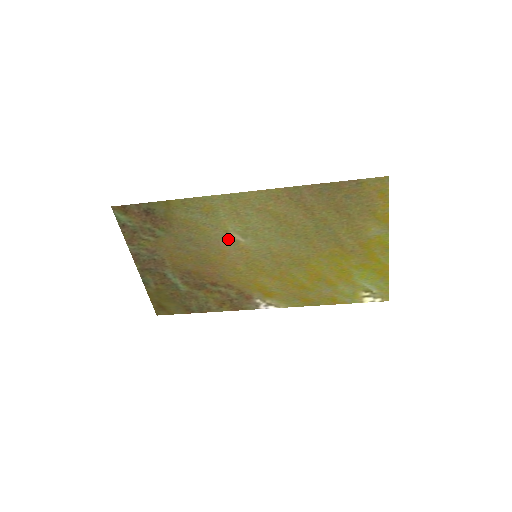
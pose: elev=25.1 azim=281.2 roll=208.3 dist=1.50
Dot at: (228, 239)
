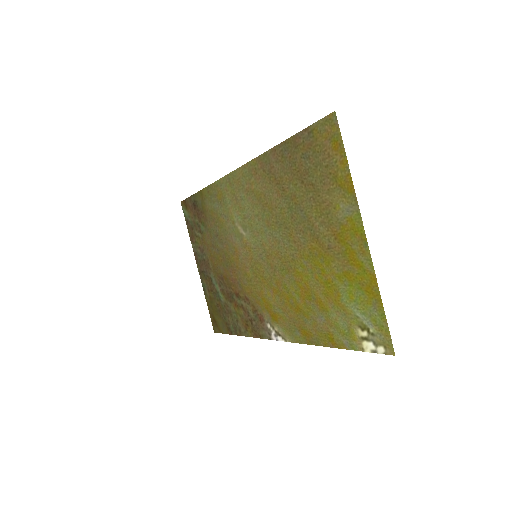
Dot at: (236, 233)
